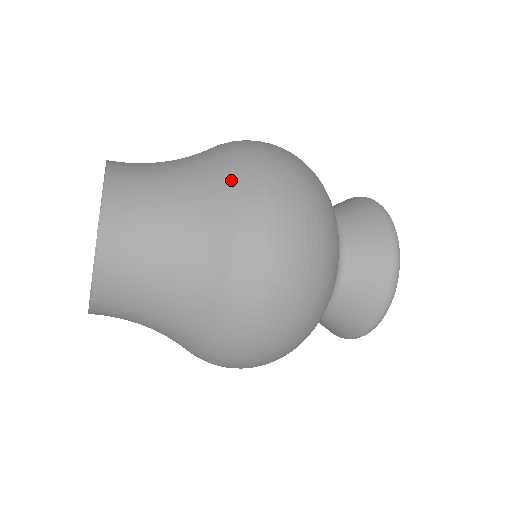
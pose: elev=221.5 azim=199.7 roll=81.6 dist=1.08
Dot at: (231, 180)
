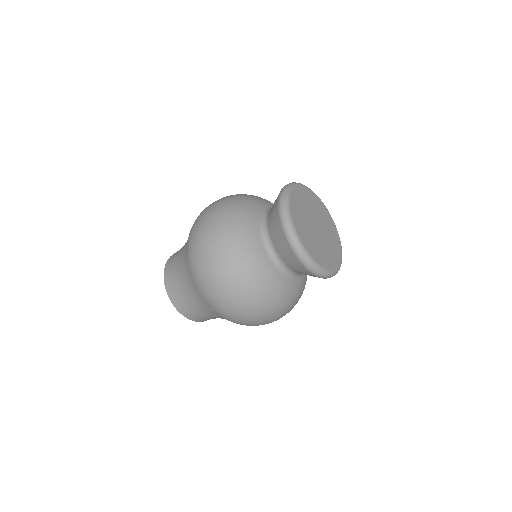
Dot at: occluded
